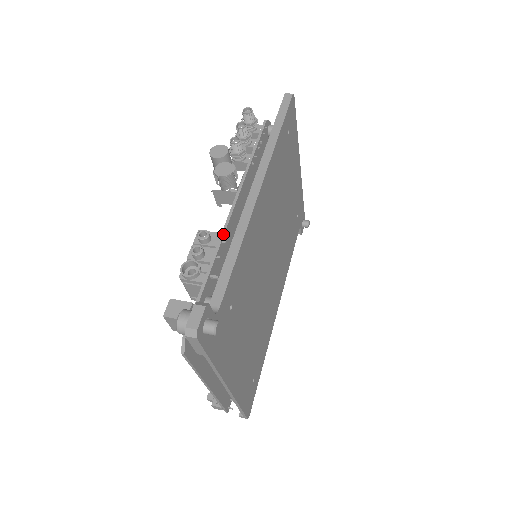
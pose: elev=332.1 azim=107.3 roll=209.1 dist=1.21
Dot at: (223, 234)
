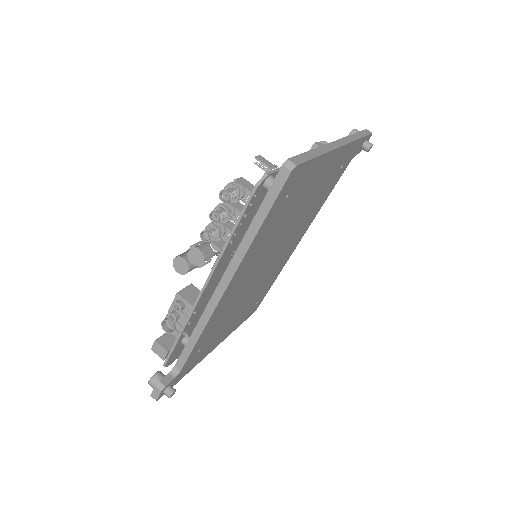
Dot at: (194, 308)
